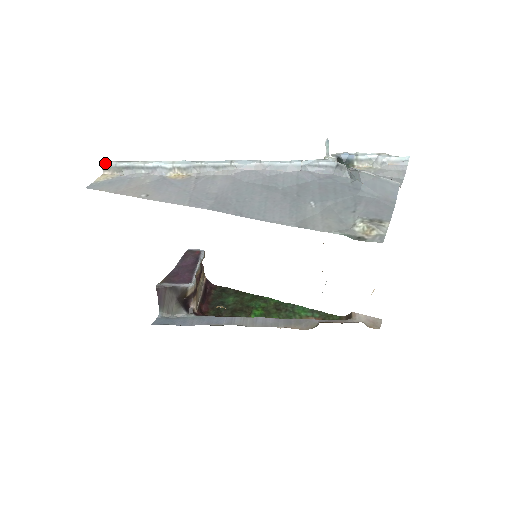
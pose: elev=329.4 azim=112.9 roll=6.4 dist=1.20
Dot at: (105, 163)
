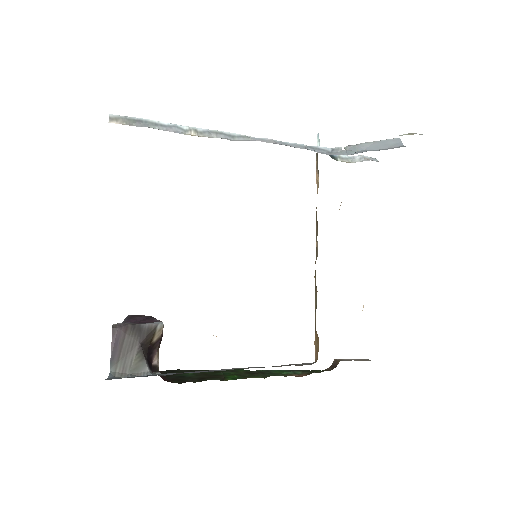
Dot at: (112, 114)
